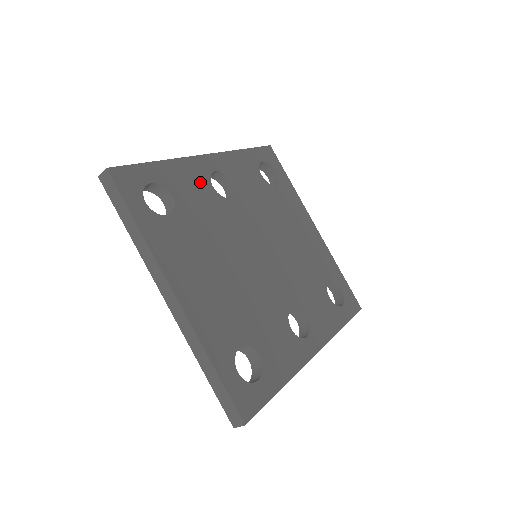
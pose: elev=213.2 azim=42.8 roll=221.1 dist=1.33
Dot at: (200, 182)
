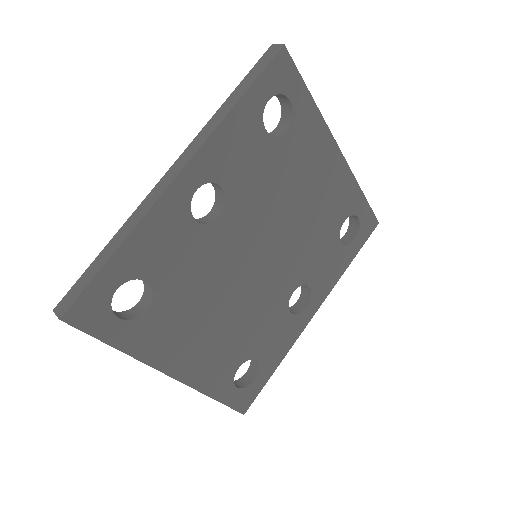
Dot at: (178, 229)
